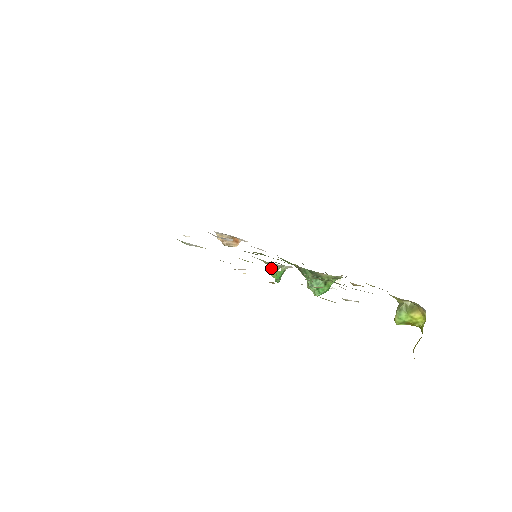
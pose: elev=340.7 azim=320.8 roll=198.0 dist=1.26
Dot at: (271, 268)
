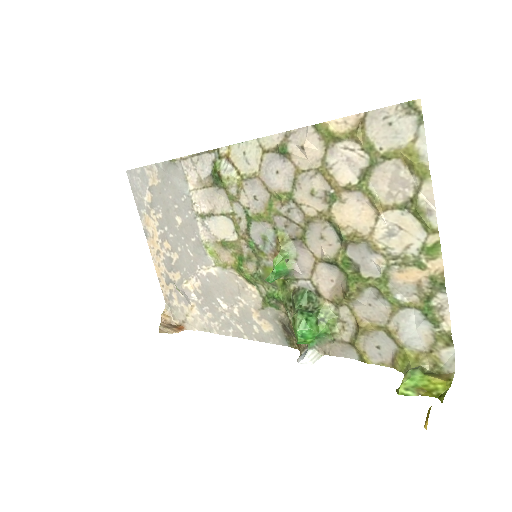
Dot at: (281, 249)
